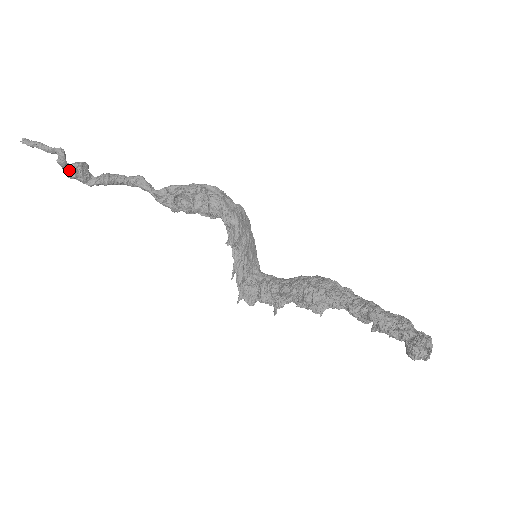
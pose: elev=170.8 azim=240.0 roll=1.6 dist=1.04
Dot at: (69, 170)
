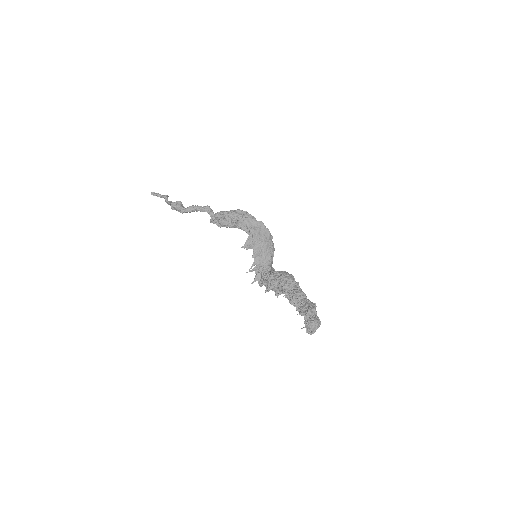
Dot at: (171, 206)
